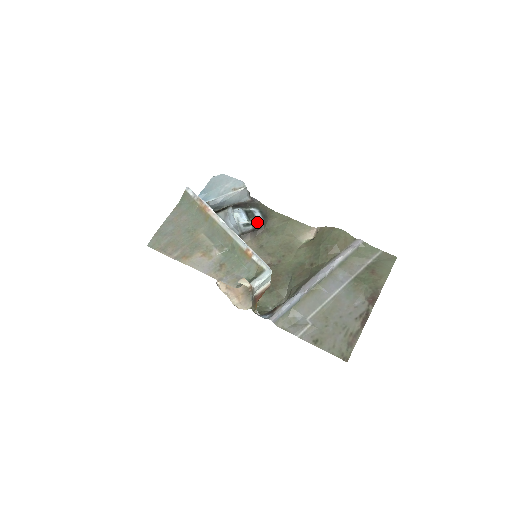
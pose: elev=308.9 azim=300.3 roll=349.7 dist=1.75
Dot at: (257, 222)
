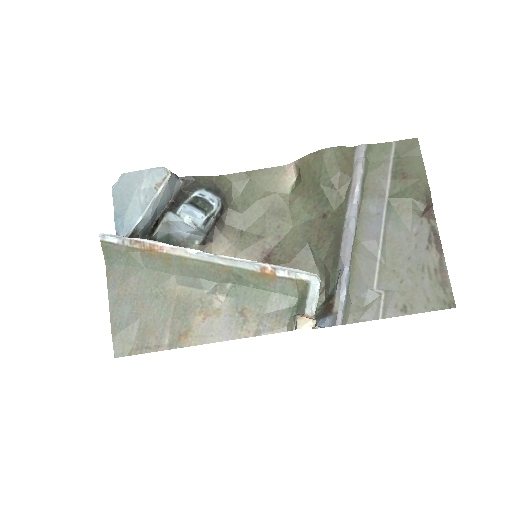
Dot at: (216, 207)
